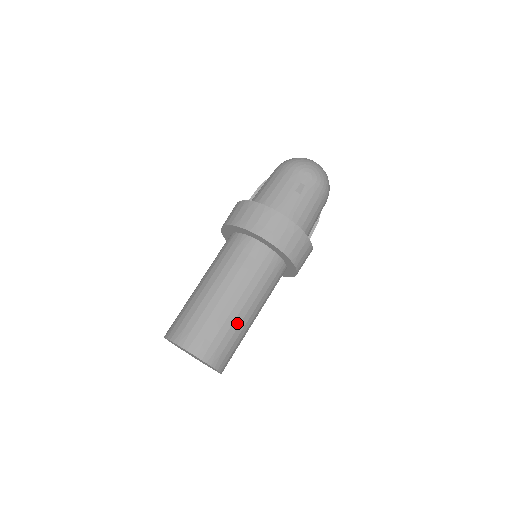
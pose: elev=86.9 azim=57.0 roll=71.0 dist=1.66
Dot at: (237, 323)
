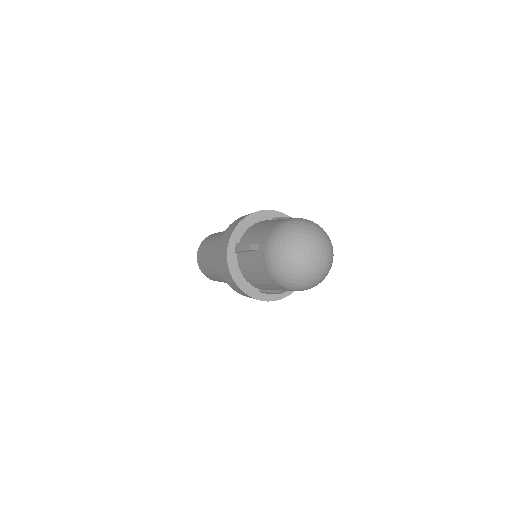
Dot at: occluded
